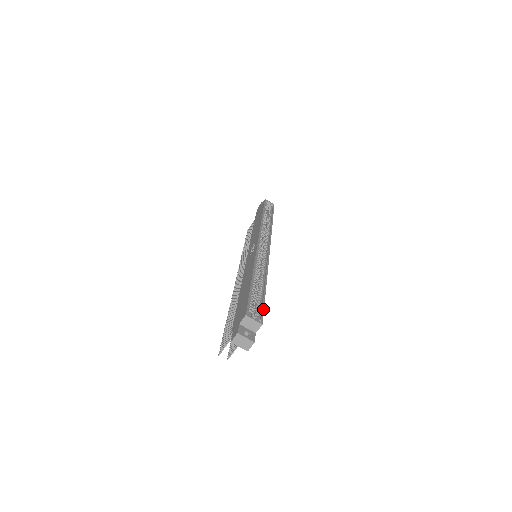
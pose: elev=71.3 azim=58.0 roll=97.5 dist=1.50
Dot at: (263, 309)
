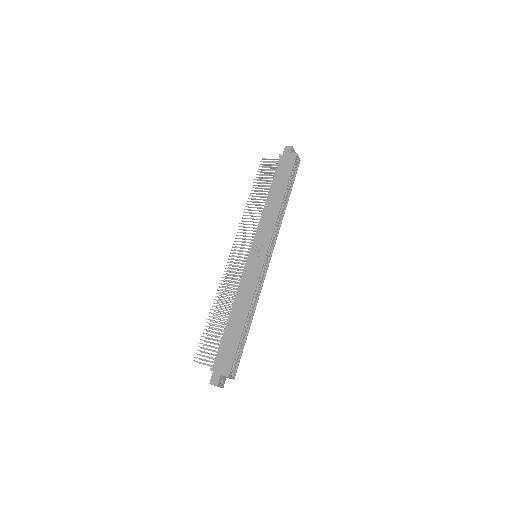
Dot at: occluded
